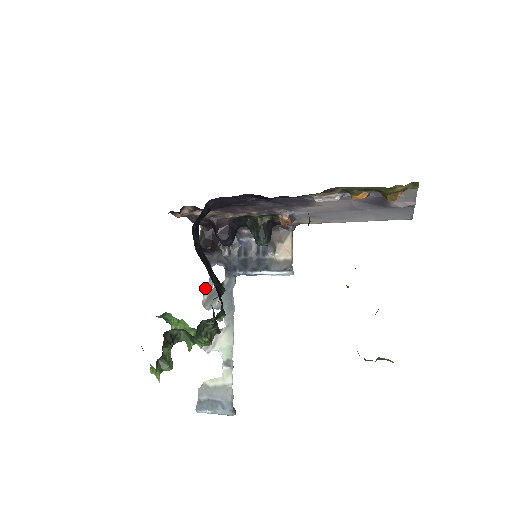
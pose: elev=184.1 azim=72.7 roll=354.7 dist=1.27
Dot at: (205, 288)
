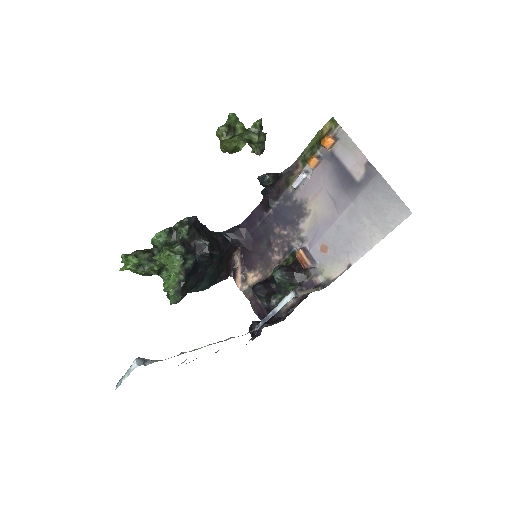
Dot at: occluded
